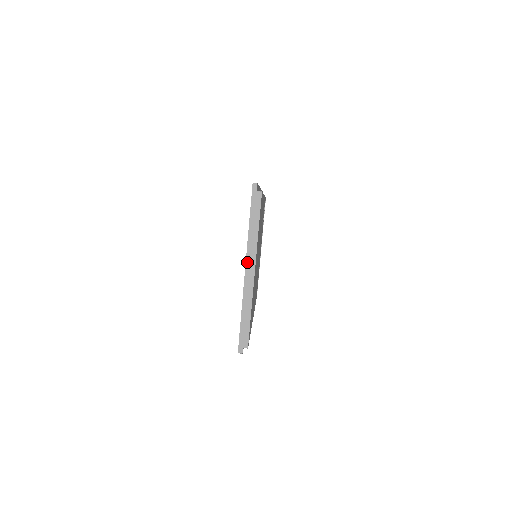
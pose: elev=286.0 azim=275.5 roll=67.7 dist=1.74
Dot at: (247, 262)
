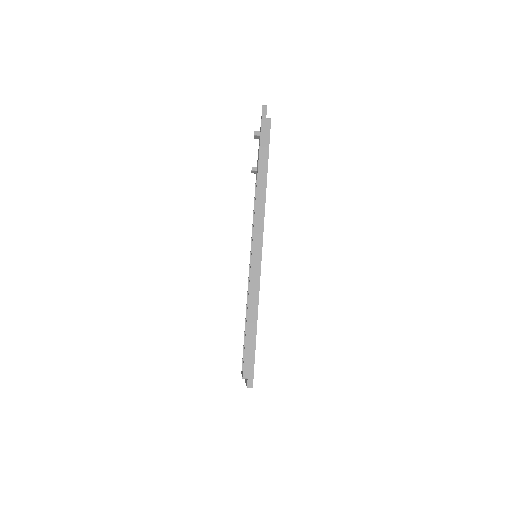
Dot at: occluded
